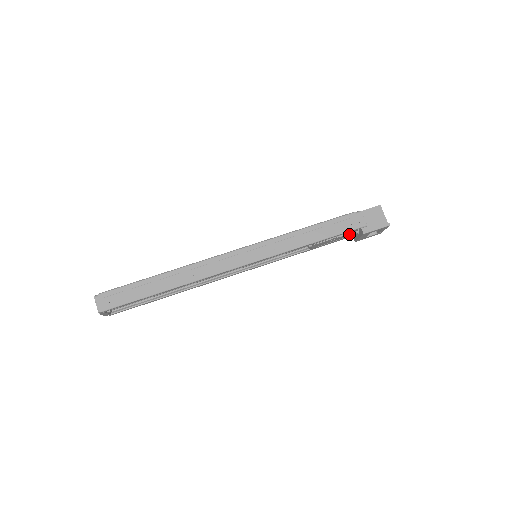
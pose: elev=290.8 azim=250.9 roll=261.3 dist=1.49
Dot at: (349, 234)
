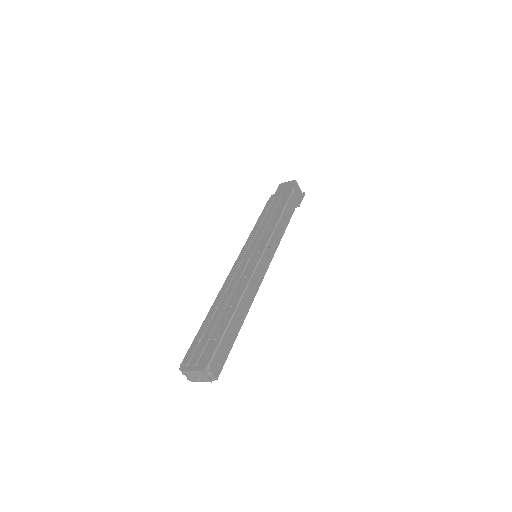
Dot at: occluded
